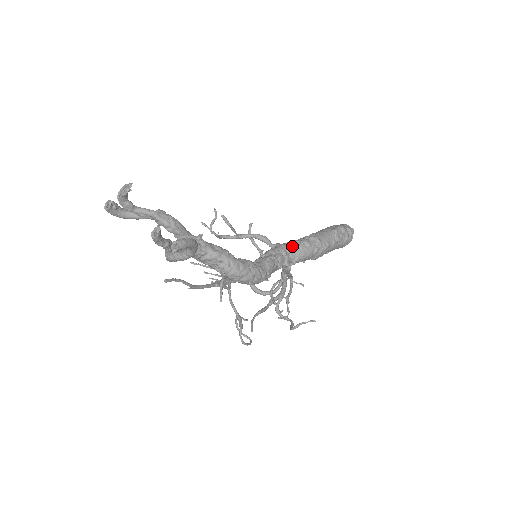
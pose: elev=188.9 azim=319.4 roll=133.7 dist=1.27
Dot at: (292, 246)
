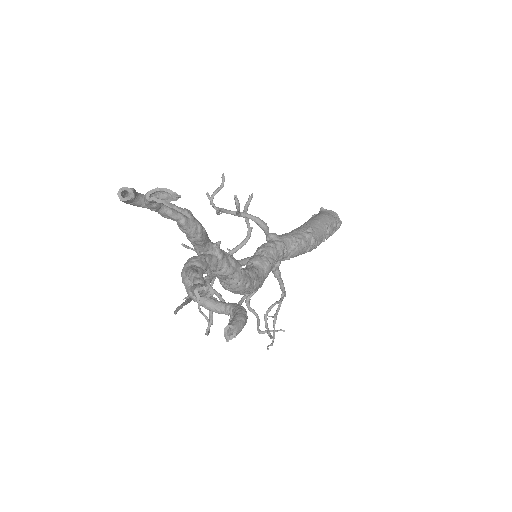
Dot at: (290, 244)
